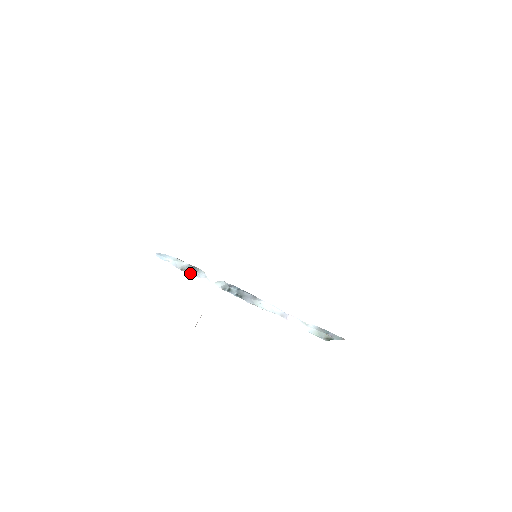
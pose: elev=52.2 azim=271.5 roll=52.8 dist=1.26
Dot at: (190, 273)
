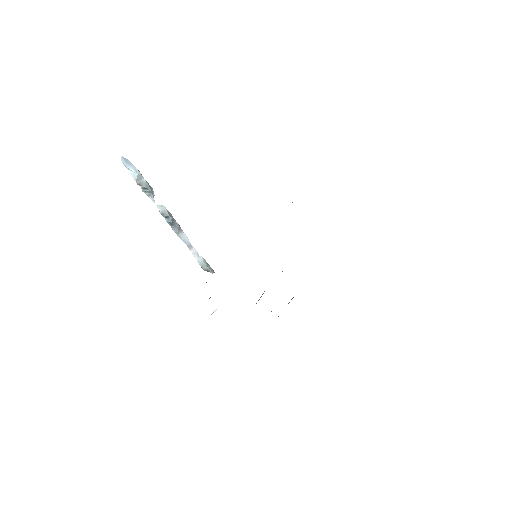
Dot at: (144, 190)
